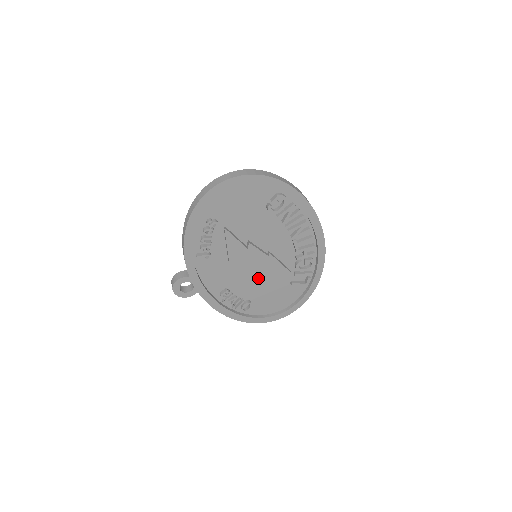
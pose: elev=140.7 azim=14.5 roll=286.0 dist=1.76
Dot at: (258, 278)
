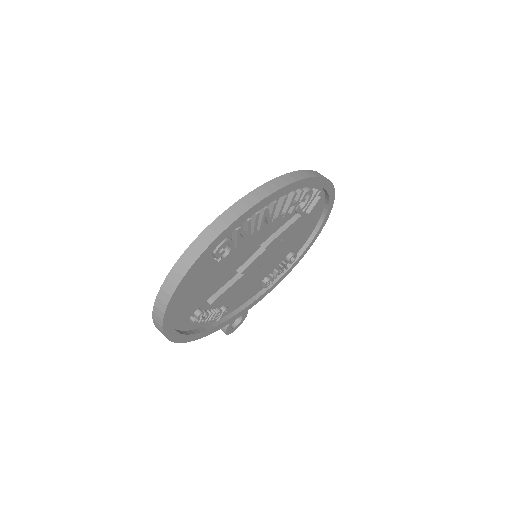
Dot at: (277, 249)
